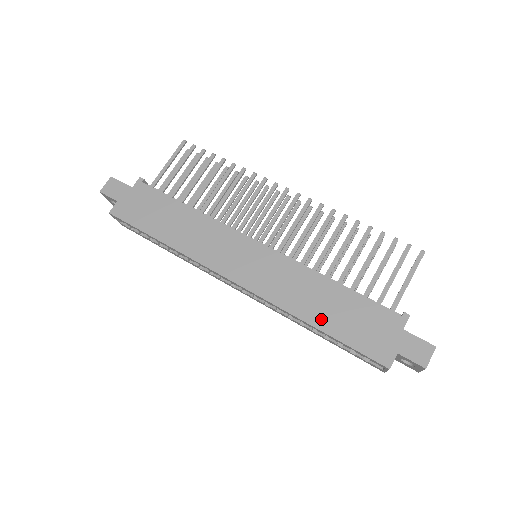
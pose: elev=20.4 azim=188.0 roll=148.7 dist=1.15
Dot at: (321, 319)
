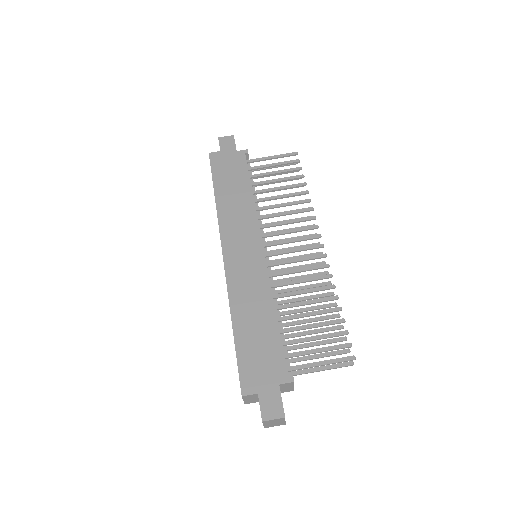
Dot at: (241, 325)
